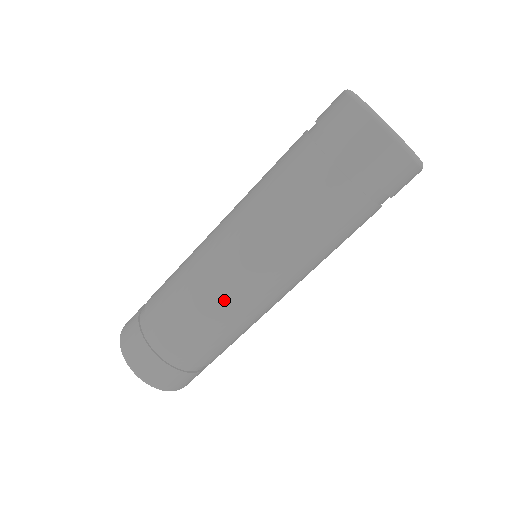
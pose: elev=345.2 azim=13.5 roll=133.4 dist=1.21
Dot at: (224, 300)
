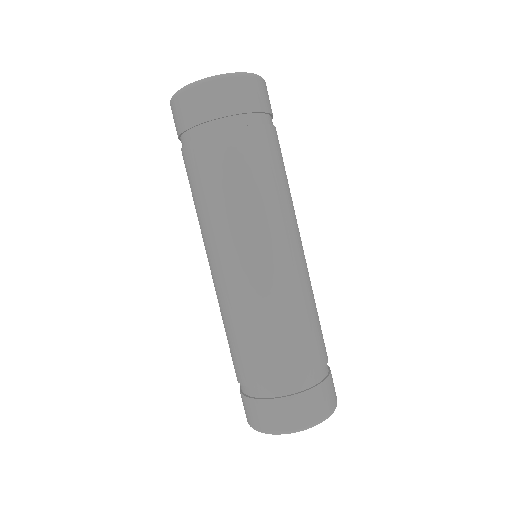
Dot at: (241, 302)
